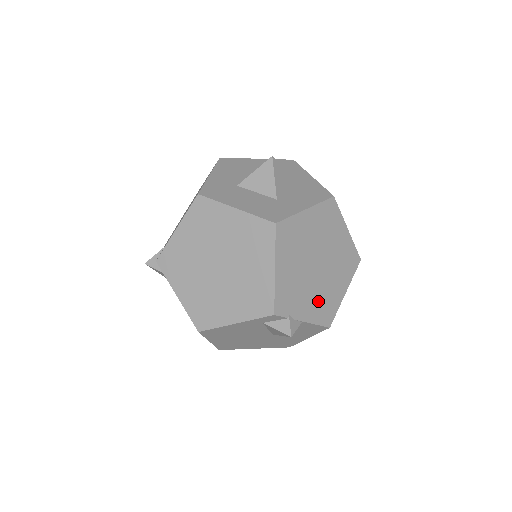
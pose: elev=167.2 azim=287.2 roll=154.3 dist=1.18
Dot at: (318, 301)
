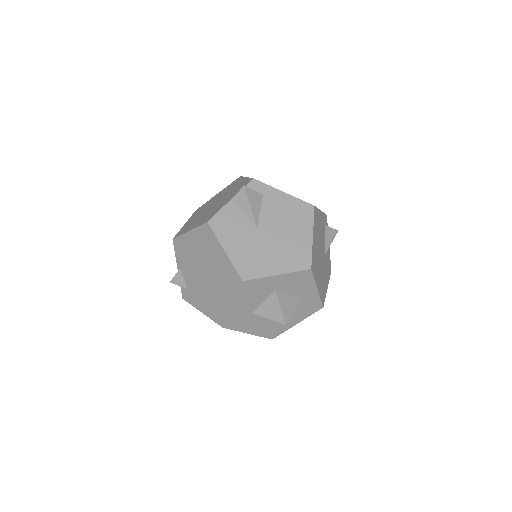
Dot at: occluded
